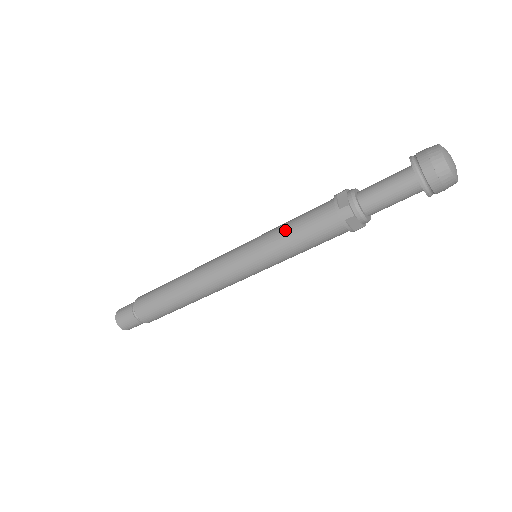
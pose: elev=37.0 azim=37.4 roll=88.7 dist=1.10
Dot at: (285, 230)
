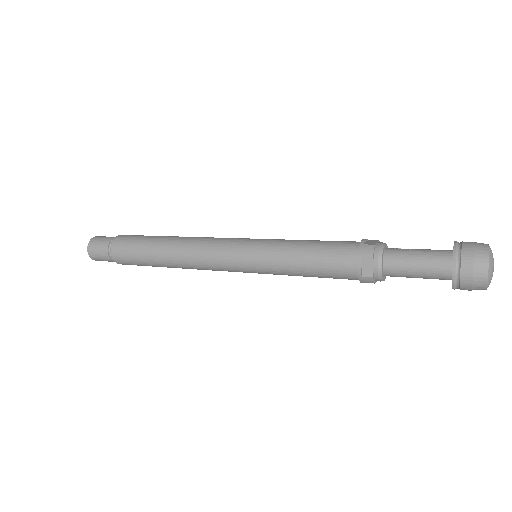
Dot at: (301, 240)
